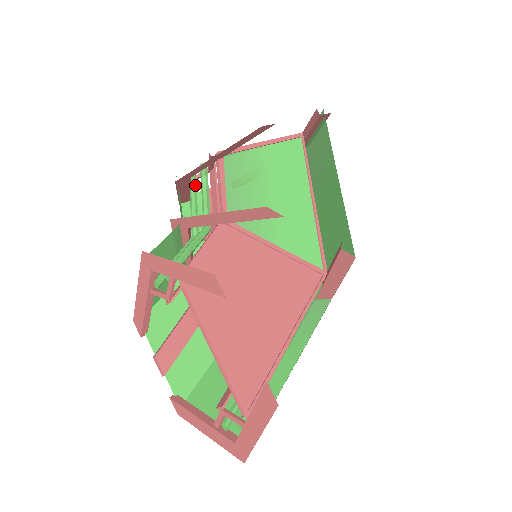
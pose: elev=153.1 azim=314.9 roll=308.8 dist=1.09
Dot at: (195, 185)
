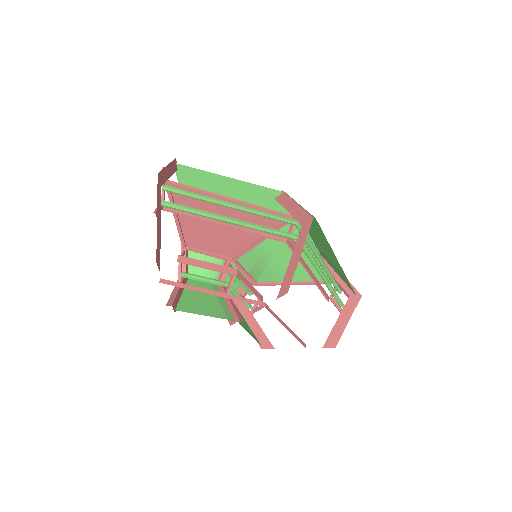
Dot at: occluded
